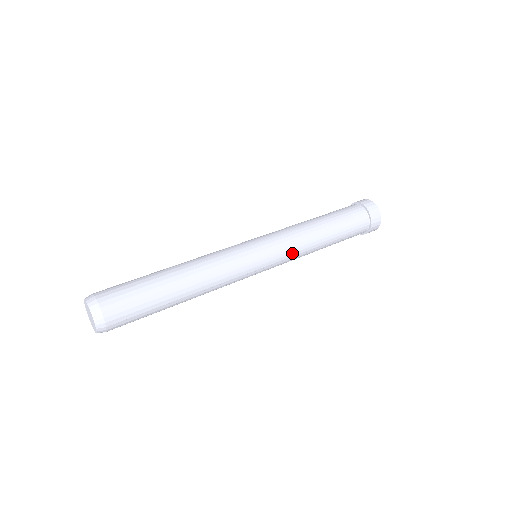
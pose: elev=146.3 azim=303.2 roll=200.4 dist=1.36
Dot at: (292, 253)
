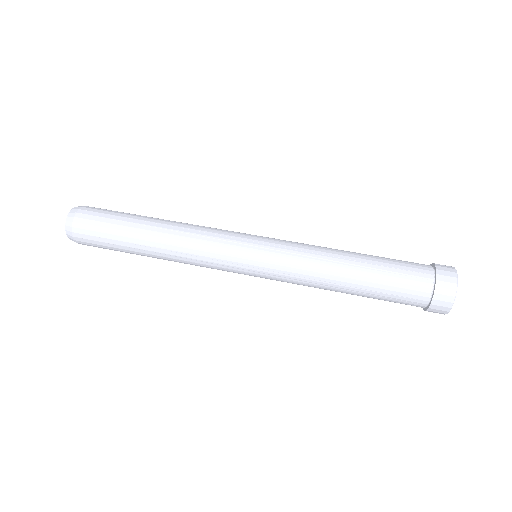
Dot at: (292, 267)
